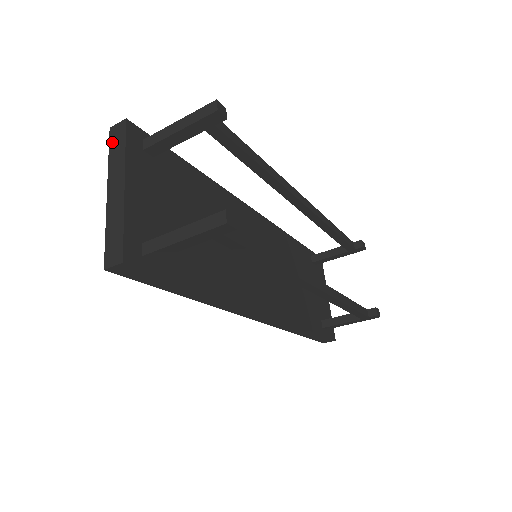
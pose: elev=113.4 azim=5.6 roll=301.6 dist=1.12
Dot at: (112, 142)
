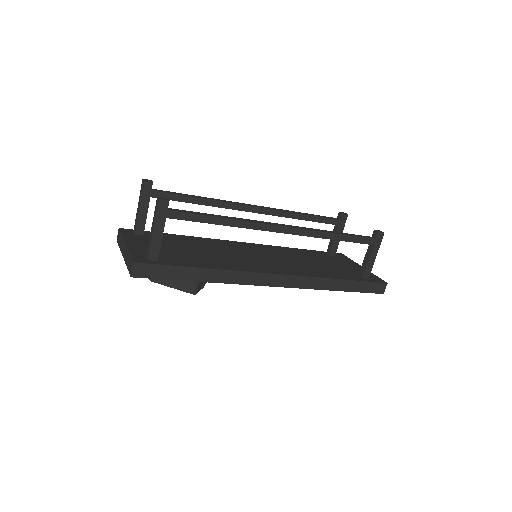
Dot at: (118, 242)
